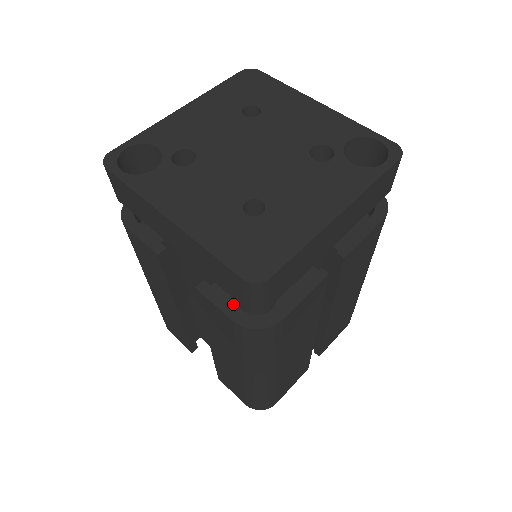
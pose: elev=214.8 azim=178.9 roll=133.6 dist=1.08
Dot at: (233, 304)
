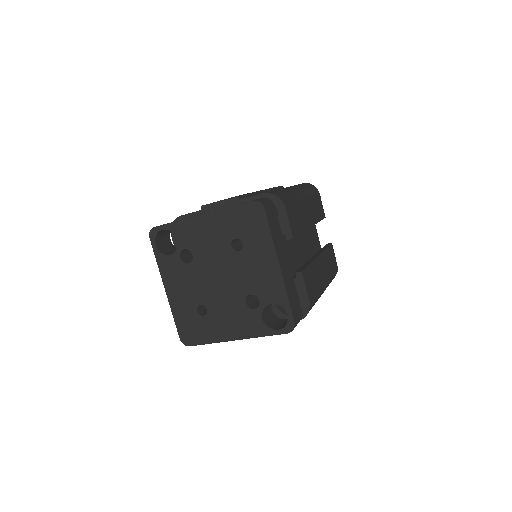
Dot at: occluded
